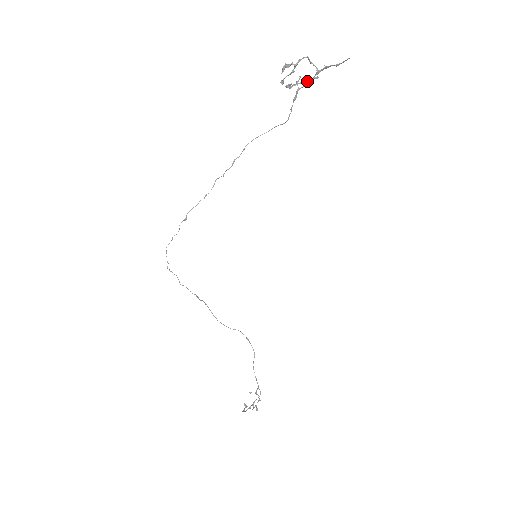
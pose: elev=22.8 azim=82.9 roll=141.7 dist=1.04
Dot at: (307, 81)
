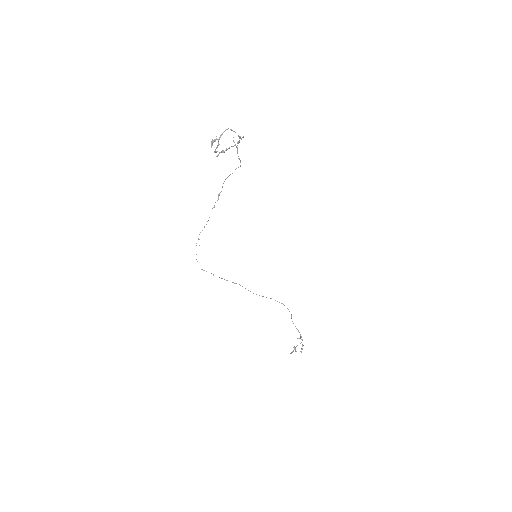
Dot at: (233, 146)
